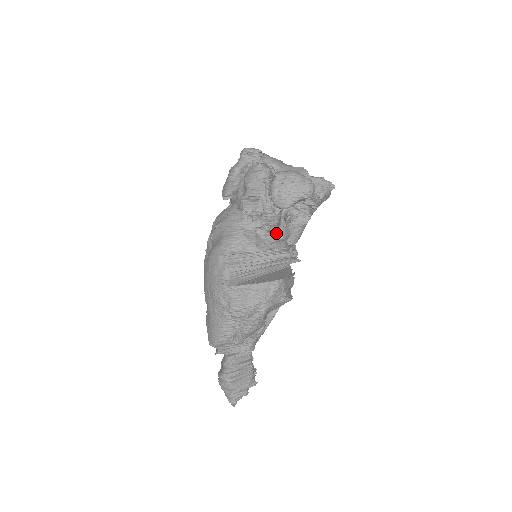
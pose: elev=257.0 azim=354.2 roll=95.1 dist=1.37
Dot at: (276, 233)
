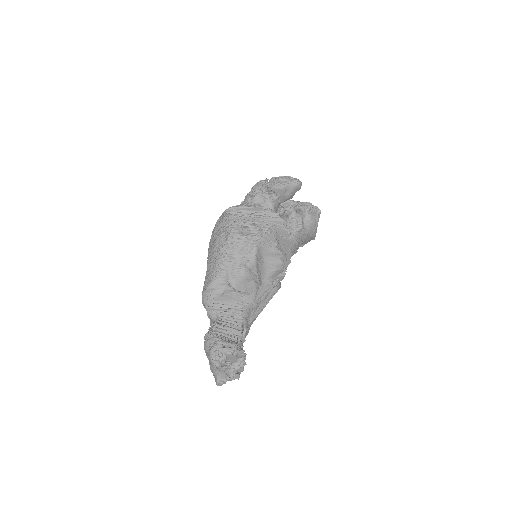
Dot at: occluded
